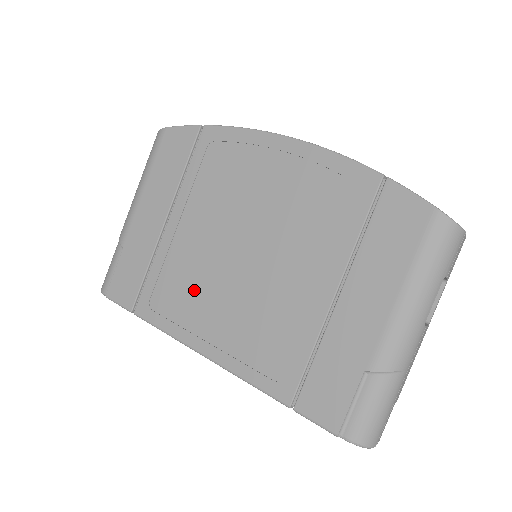
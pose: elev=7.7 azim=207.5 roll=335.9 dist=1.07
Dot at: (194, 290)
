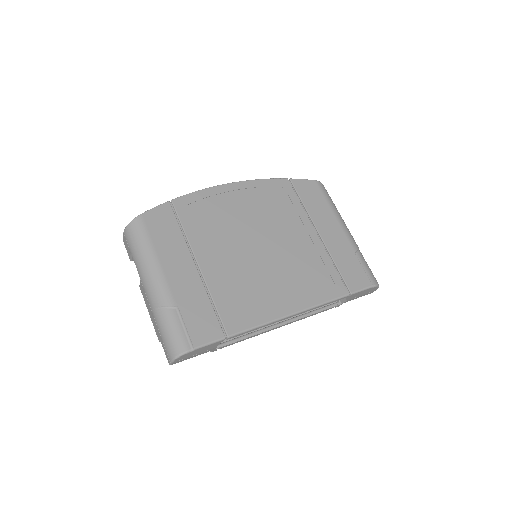
Dot at: (254, 287)
